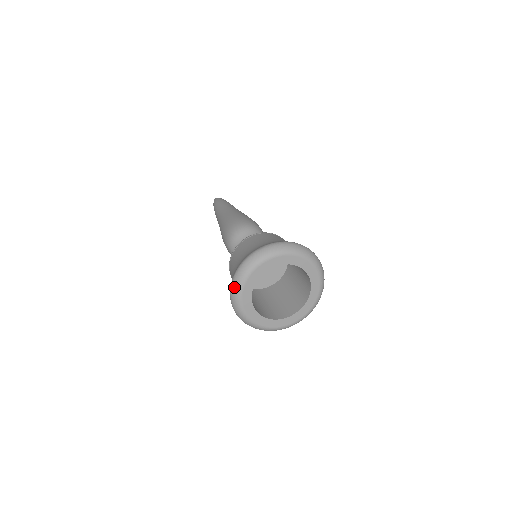
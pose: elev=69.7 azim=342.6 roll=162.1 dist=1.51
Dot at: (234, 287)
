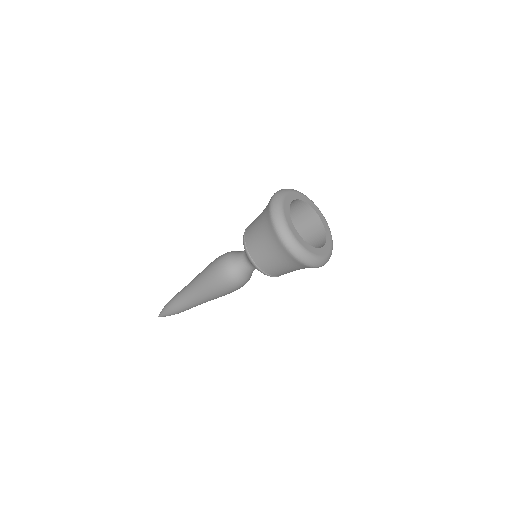
Dot at: (281, 229)
